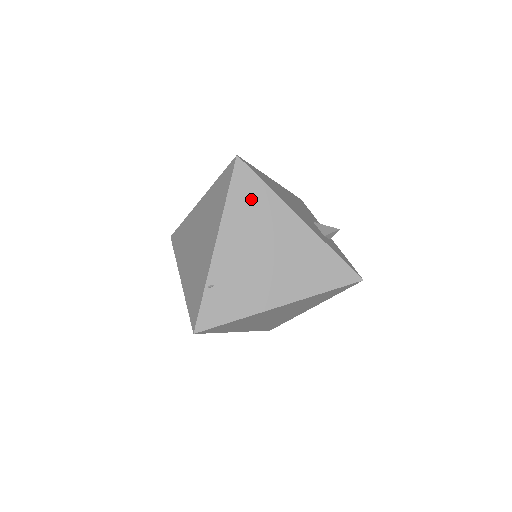
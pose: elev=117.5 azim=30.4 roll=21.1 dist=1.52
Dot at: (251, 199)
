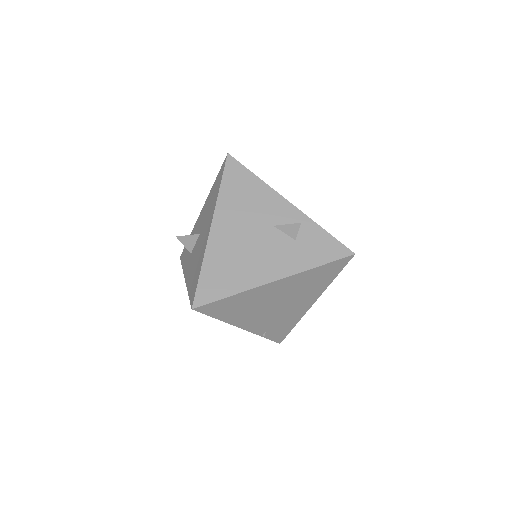
Dot at: (232, 307)
